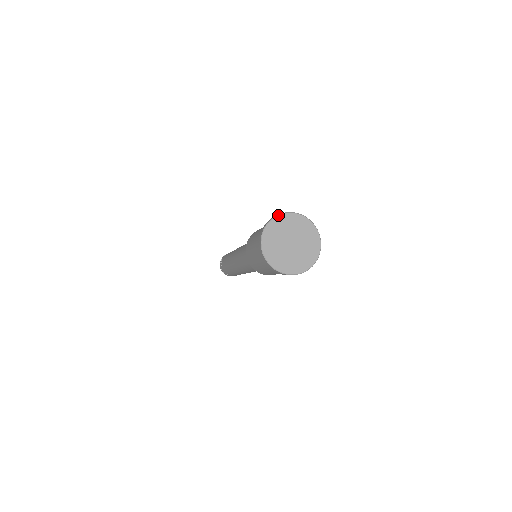
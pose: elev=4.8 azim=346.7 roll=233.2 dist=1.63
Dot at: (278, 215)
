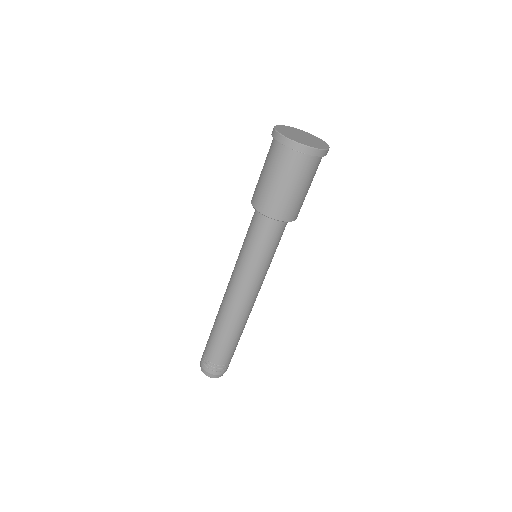
Dot at: (302, 130)
